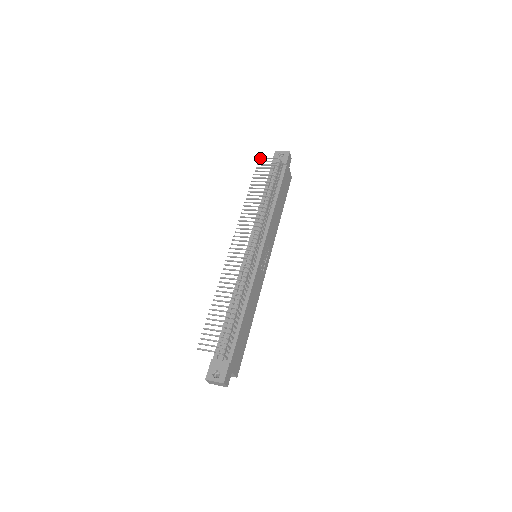
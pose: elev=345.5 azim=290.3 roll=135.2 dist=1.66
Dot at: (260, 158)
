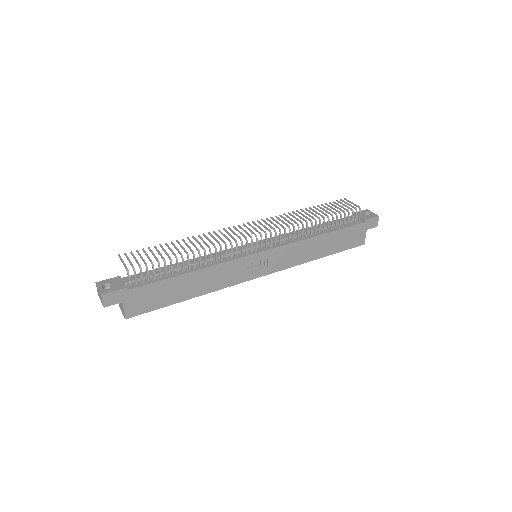
Dot at: (345, 199)
